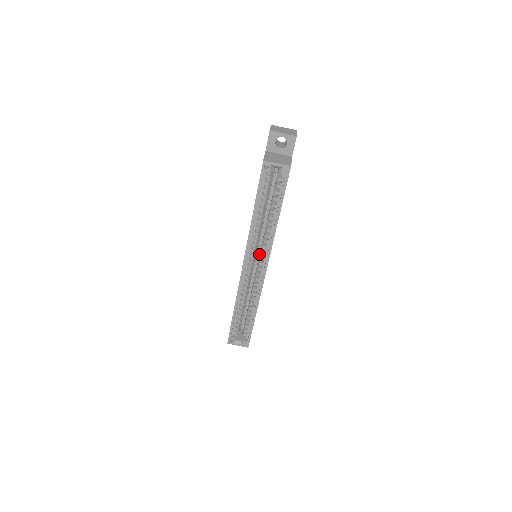
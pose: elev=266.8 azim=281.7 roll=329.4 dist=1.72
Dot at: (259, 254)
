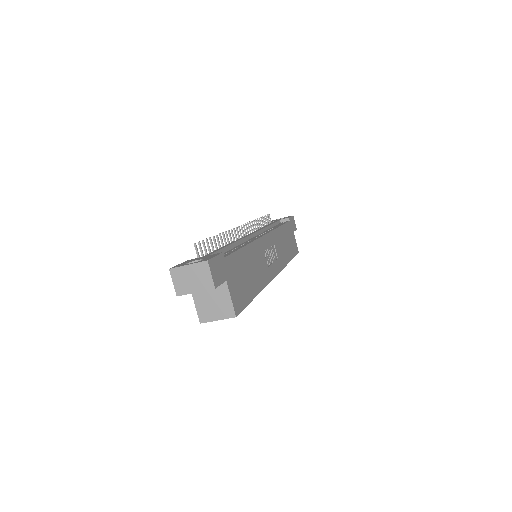
Dot at: occluded
